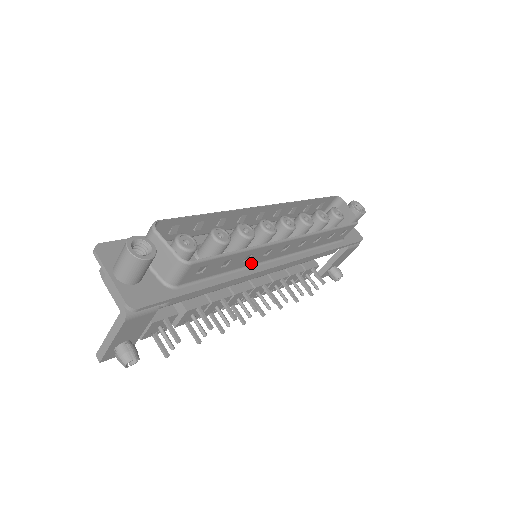
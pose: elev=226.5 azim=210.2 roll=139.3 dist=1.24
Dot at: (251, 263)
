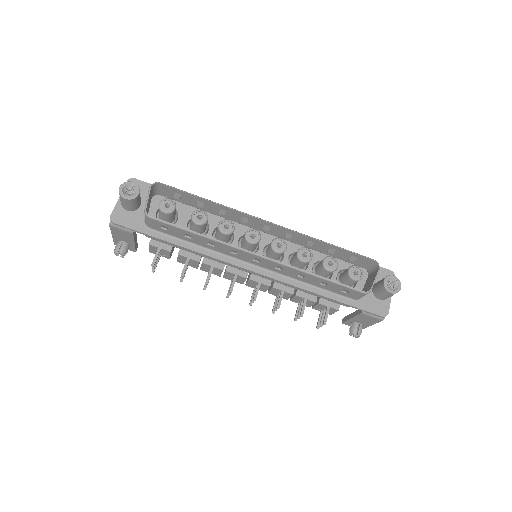
Dot at: (221, 251)
